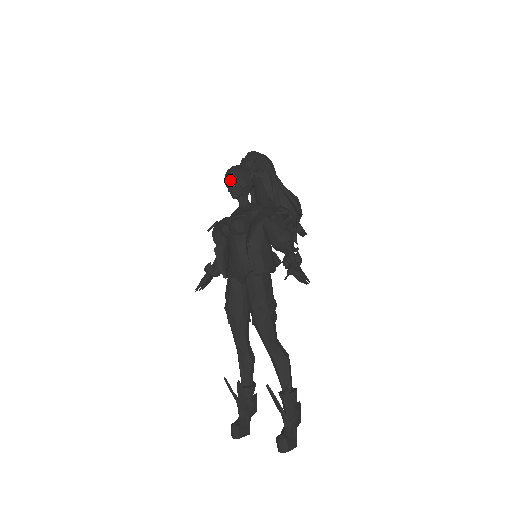
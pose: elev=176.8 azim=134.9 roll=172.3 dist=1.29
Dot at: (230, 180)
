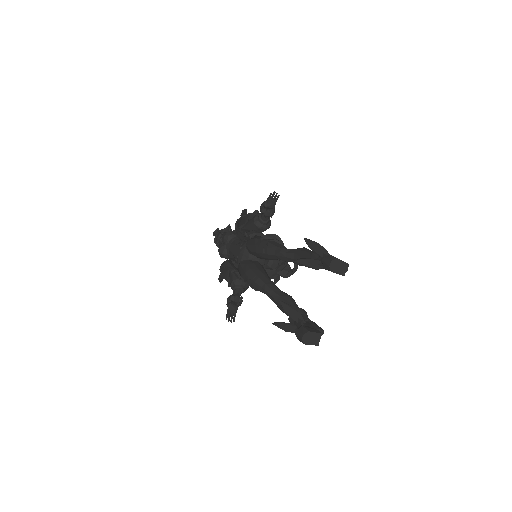
Dot at: (215, 231)
